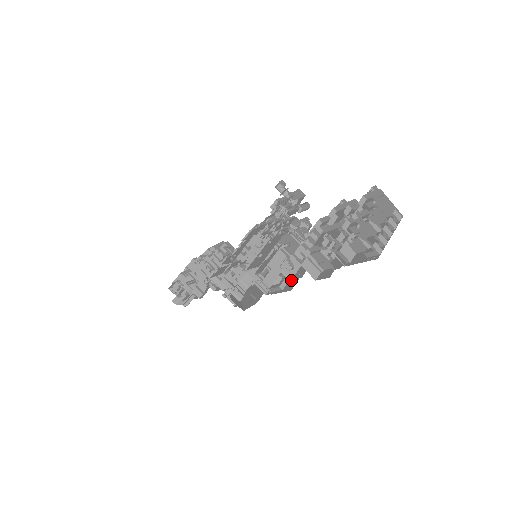
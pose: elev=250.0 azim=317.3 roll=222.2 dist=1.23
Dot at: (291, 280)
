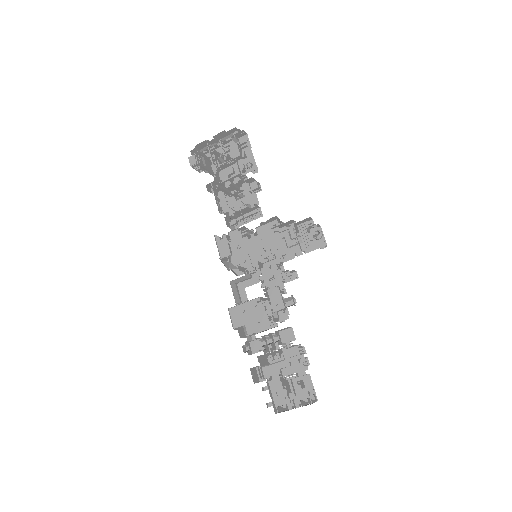
Dot at: (255, 323)
